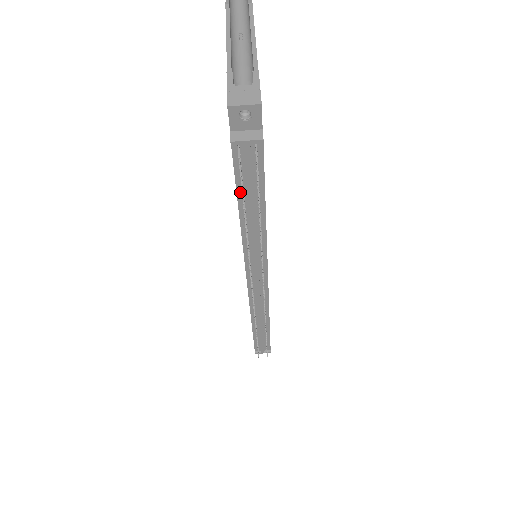
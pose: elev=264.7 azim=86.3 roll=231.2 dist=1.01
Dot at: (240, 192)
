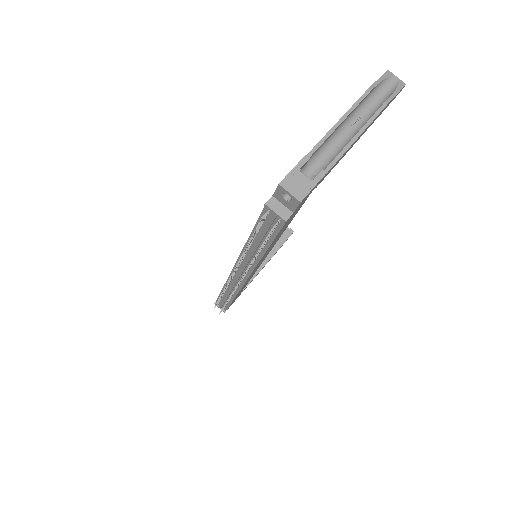
Dot at: occluded
